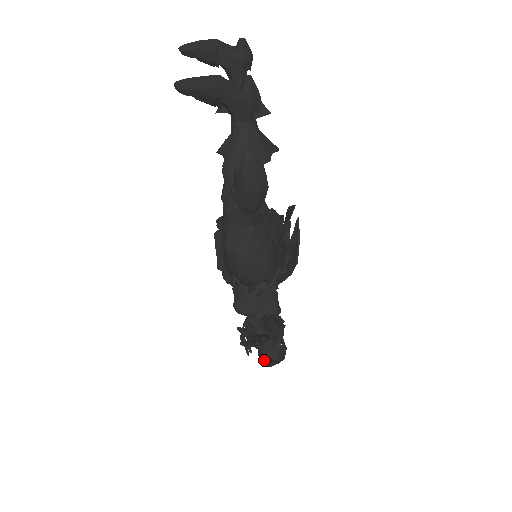
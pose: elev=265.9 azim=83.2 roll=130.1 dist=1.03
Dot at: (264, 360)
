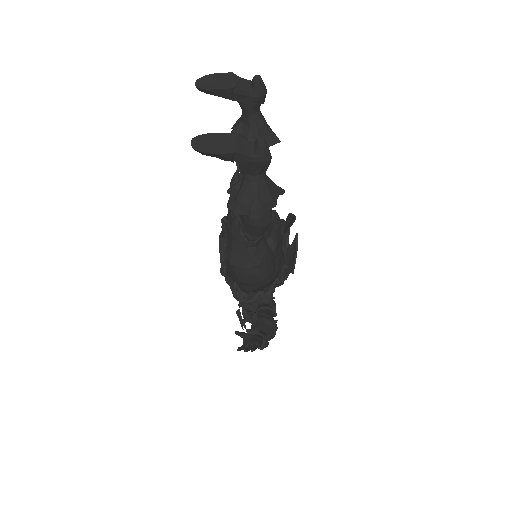
Dot at: occluded
